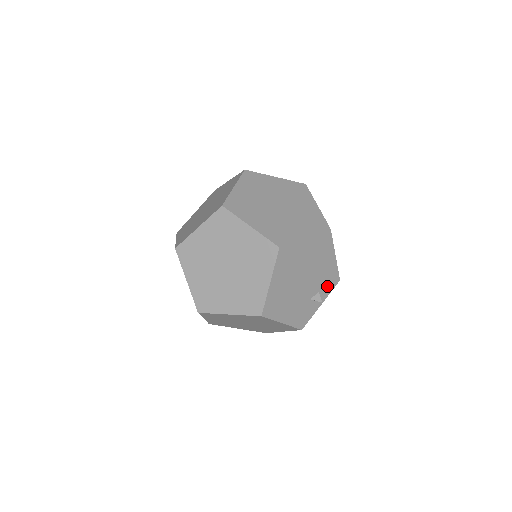
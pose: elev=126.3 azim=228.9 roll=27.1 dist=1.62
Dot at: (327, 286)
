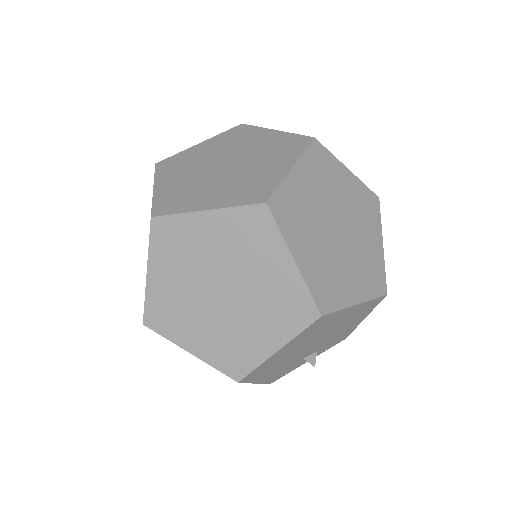
Dot at: (330, 345)
